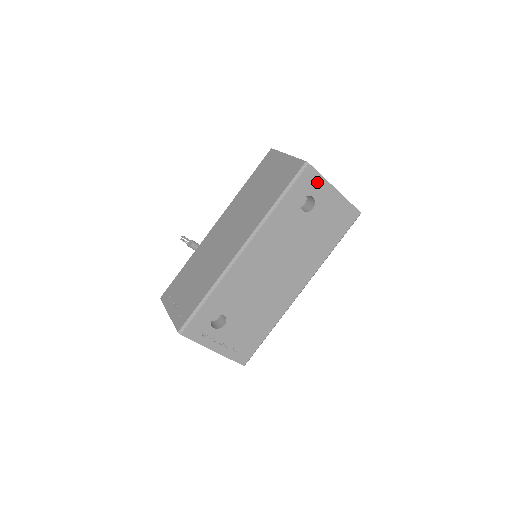
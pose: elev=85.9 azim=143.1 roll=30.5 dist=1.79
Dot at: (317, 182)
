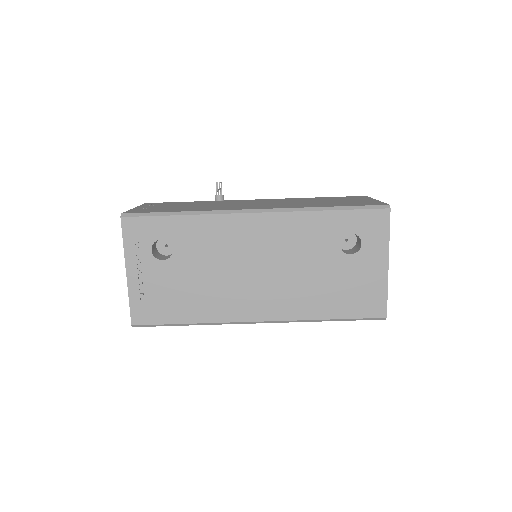
Dot at: (379, 235)
